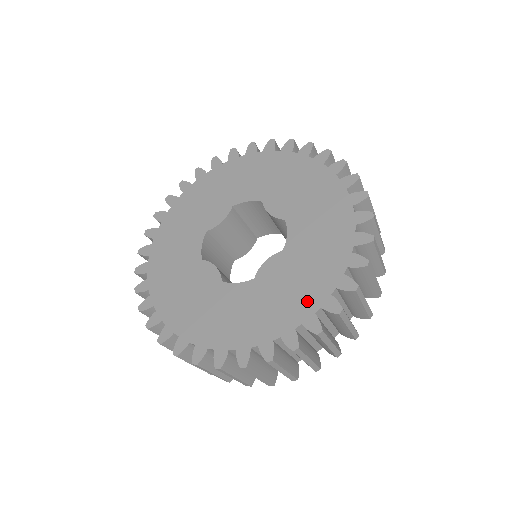
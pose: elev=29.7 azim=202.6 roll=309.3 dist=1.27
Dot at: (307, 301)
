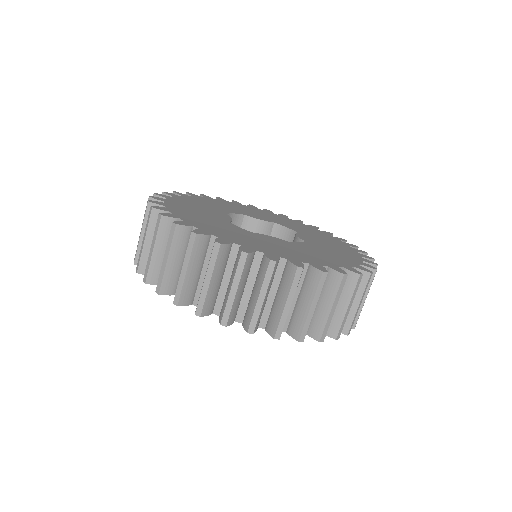
Dot at: (280, 253)
